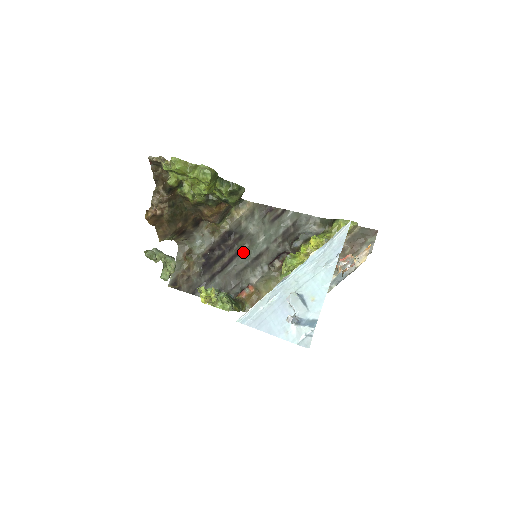
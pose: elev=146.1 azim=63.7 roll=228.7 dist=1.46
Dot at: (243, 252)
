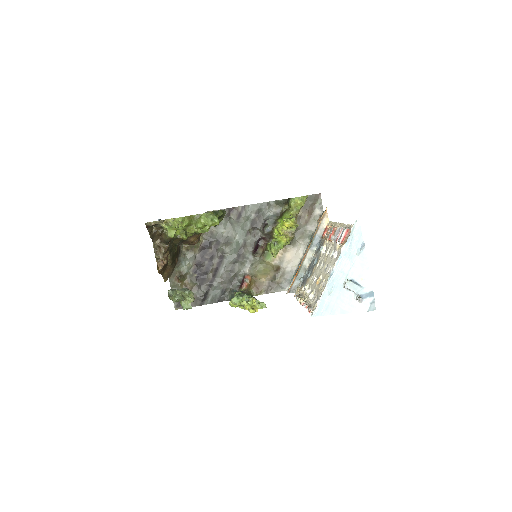
Dot at: (226, 253)
